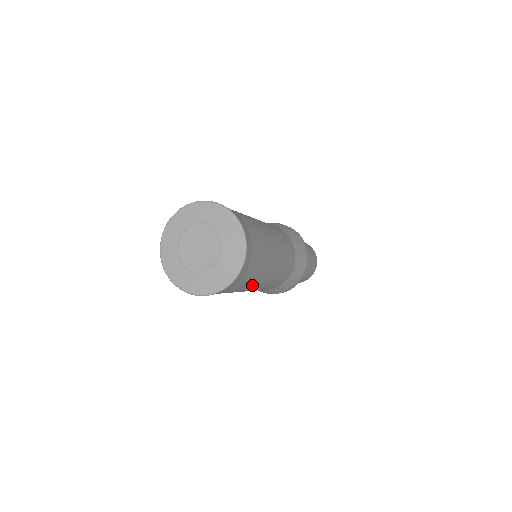
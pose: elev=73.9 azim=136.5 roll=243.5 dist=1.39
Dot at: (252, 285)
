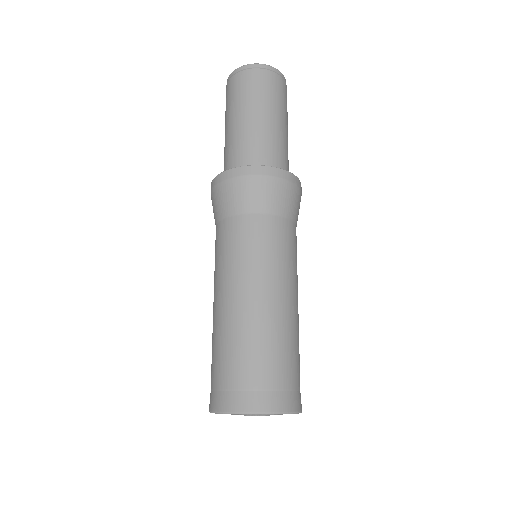
Dot at: occluded
